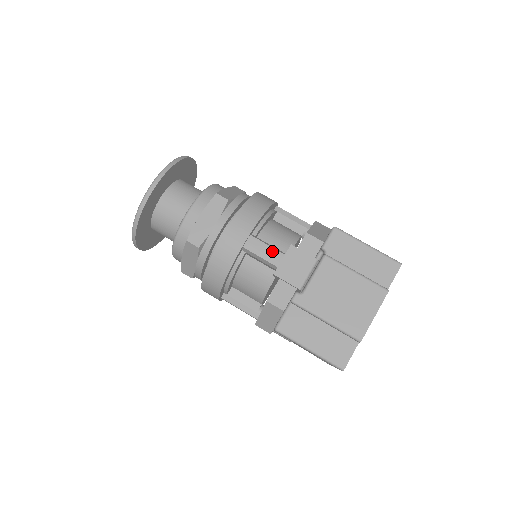
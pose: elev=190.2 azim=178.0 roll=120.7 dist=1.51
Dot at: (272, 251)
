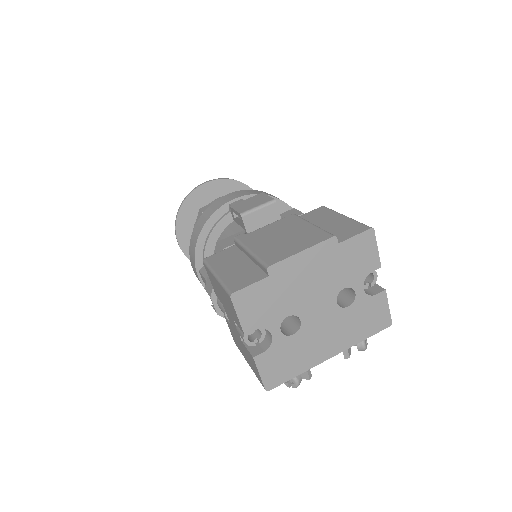
Dot at: occluded
